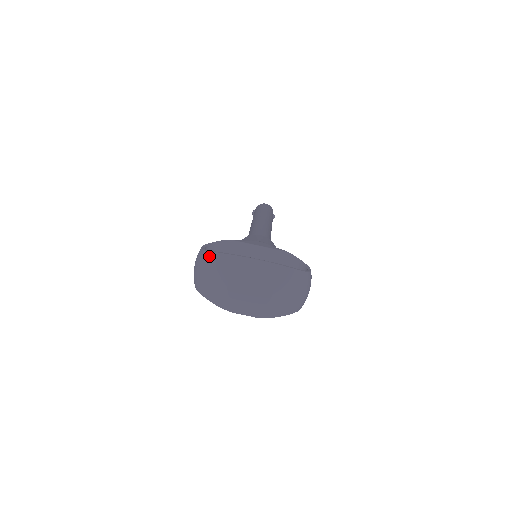
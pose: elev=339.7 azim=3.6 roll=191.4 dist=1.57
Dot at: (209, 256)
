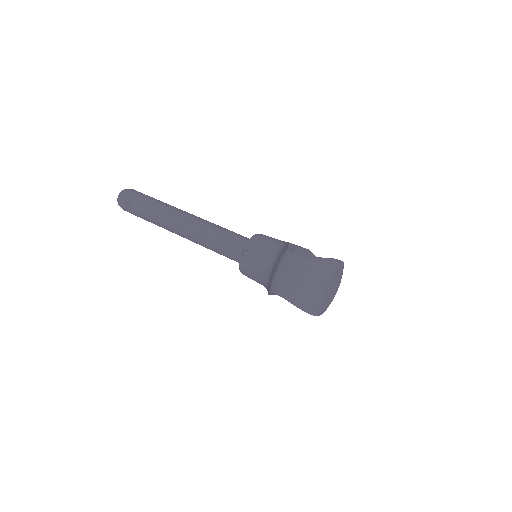
Dot at: (315, 263)
